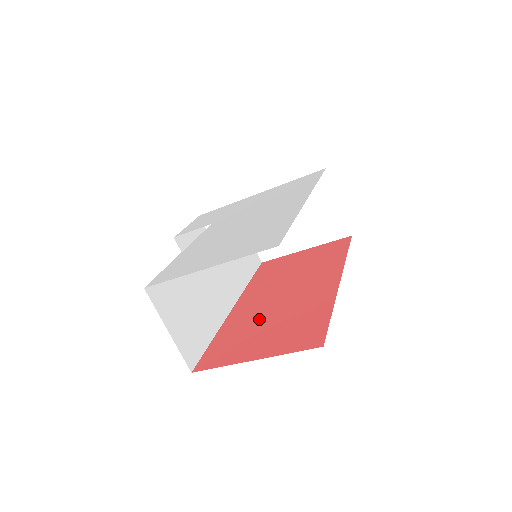
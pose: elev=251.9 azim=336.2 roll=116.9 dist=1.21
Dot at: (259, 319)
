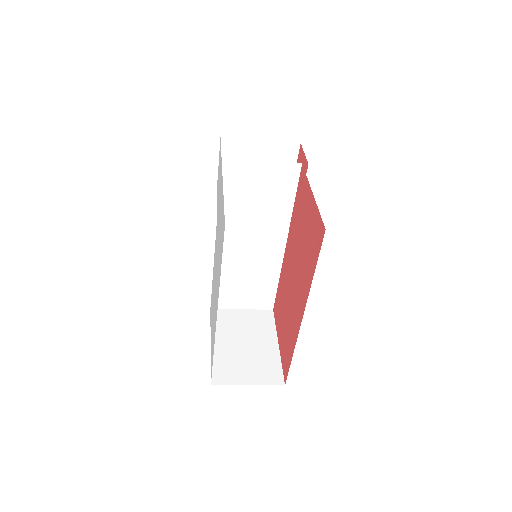
Dot at: (285, 297)
